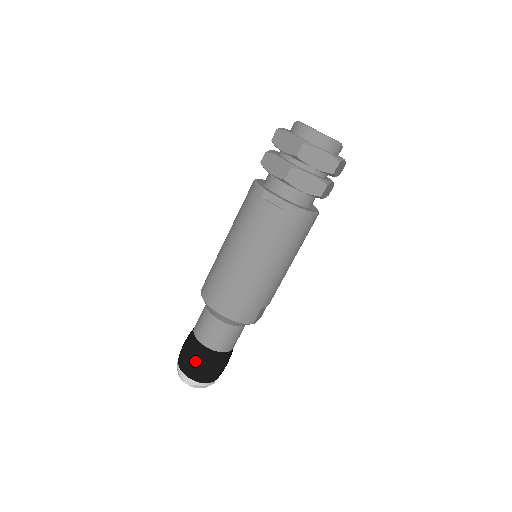
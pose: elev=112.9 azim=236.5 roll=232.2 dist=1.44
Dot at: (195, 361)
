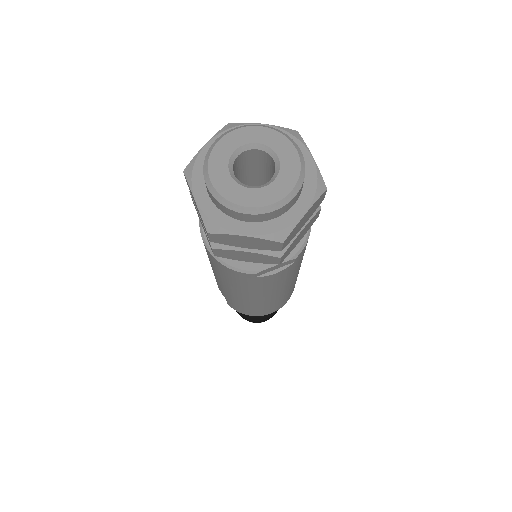
Dot at: (266, 319)
